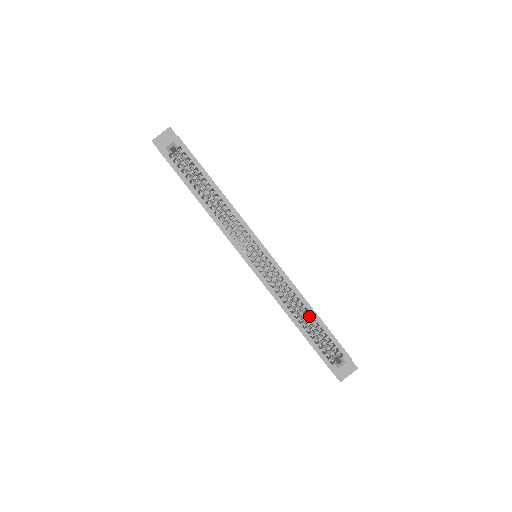
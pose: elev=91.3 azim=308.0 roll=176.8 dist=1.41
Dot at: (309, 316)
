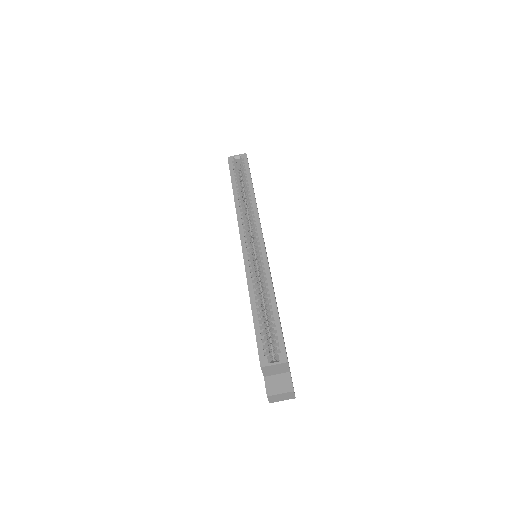
Dot at: (268, 304)
